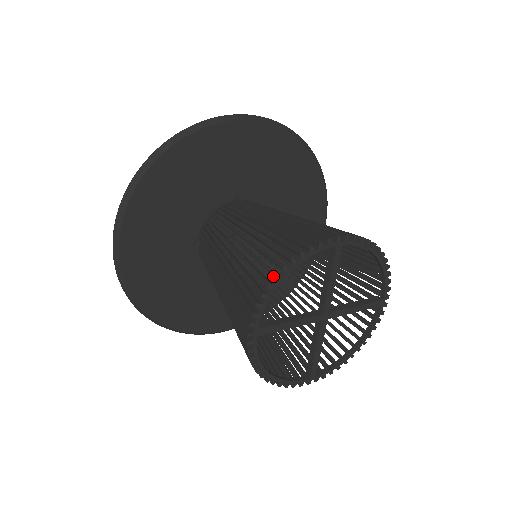
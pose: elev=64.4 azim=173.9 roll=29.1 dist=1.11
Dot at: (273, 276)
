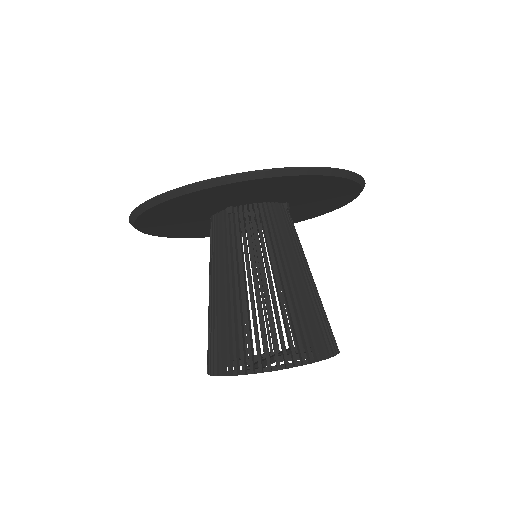
Dot at: (295, 365)
